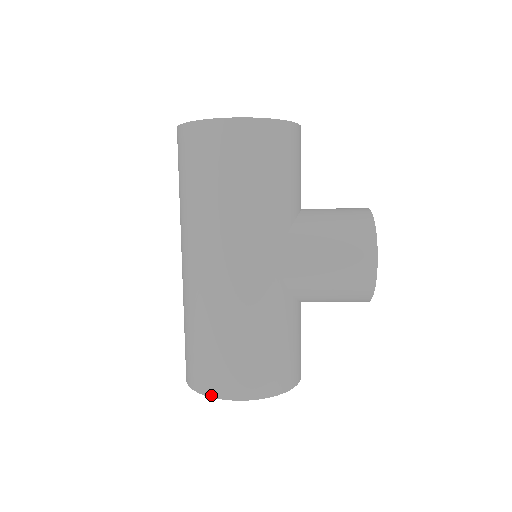
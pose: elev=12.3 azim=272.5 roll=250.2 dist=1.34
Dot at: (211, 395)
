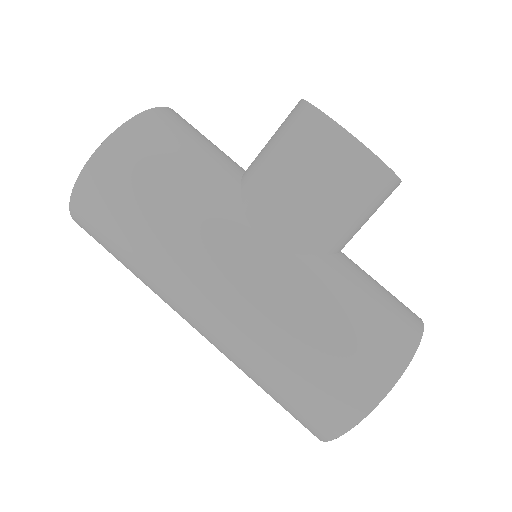
Dot at: (339, 433)
